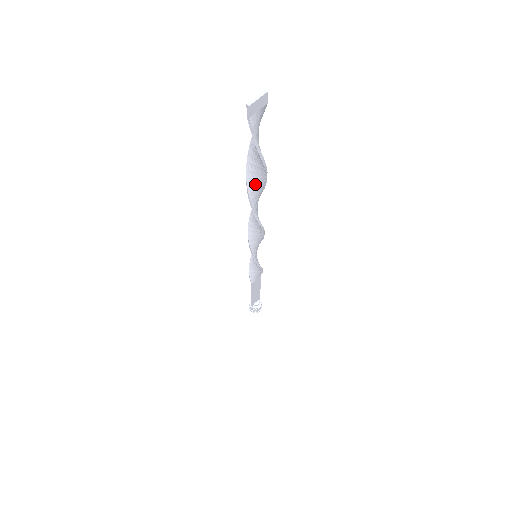
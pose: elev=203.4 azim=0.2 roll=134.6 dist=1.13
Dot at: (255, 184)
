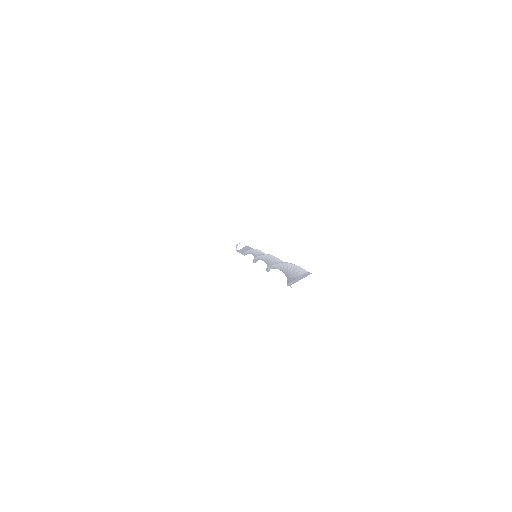
Dot at: occluded
